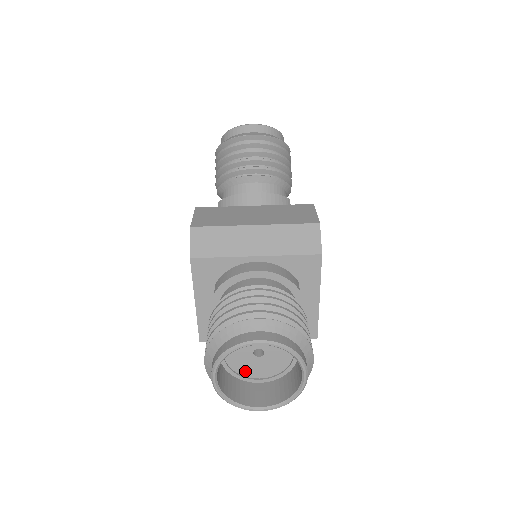
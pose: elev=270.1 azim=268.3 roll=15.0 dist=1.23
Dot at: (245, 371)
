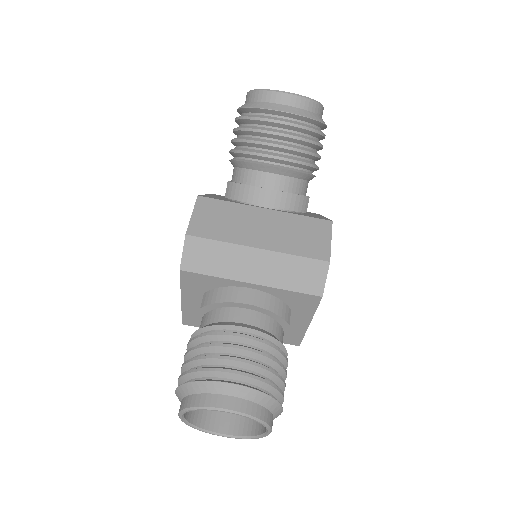
Dot at: occluded
